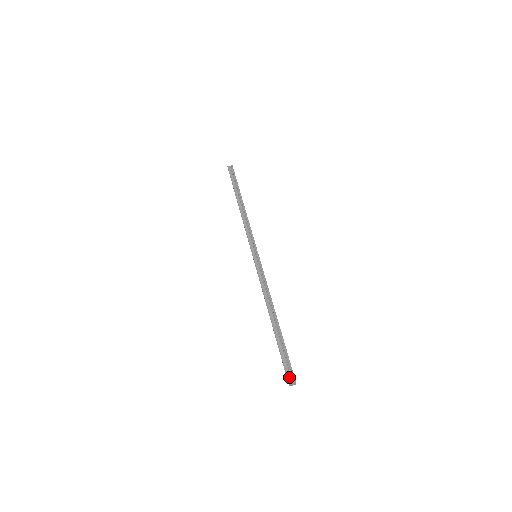
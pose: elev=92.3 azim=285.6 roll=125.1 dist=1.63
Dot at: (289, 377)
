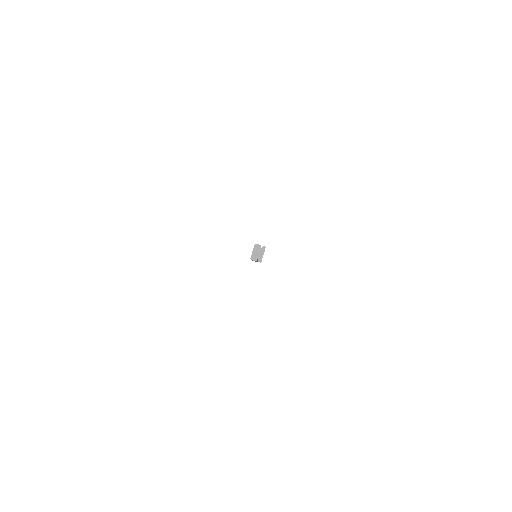
Dot at: (258, 244)
